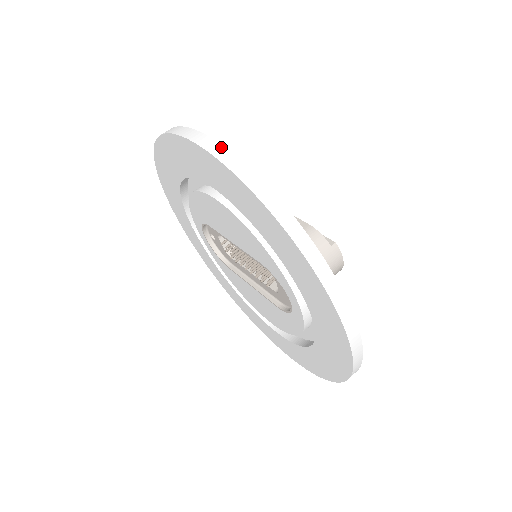
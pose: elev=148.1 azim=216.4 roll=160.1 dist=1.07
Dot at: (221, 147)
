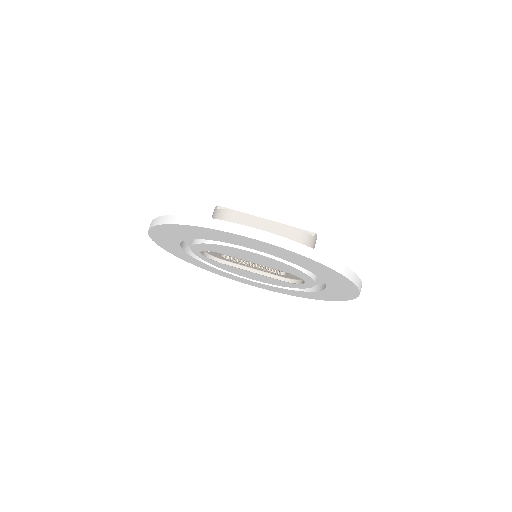
Dot at: (286, 240)
